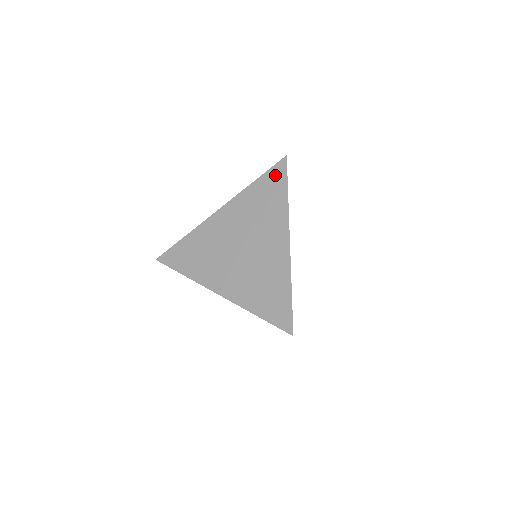
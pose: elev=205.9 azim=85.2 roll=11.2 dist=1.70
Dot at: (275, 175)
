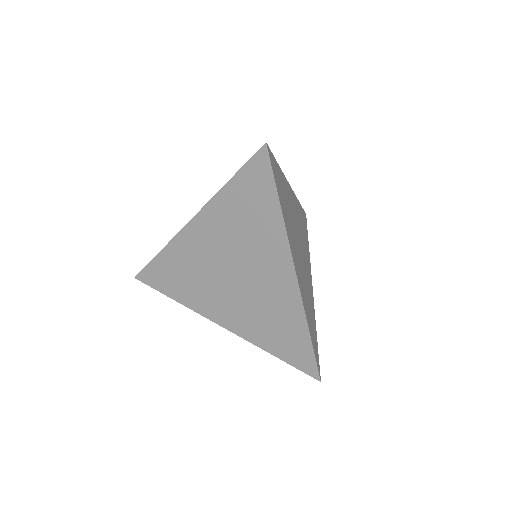
Dot at: (255, 175)
